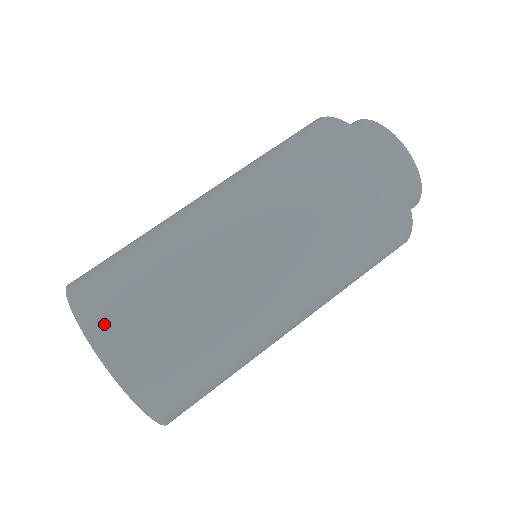
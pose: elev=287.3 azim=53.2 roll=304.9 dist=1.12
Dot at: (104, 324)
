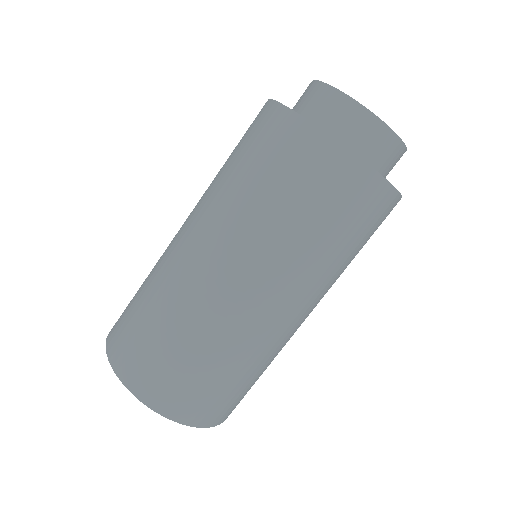
Dot at: (169, 401)
